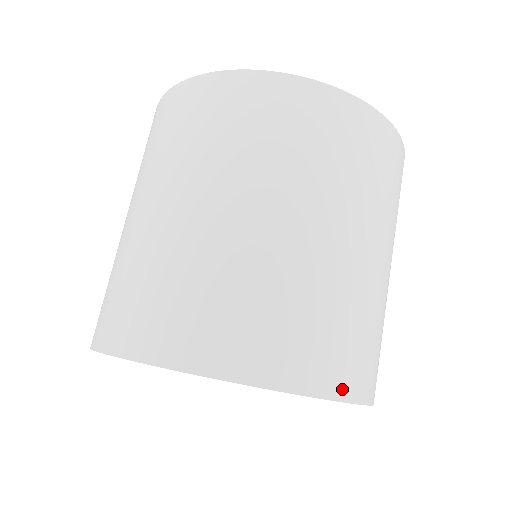
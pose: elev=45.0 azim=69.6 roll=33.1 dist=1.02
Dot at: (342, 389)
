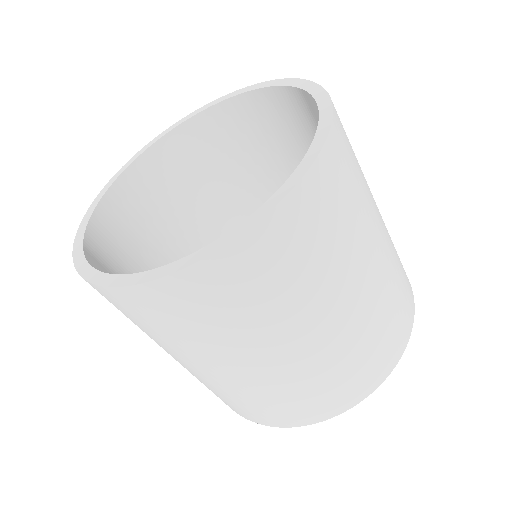
Dot at: (312, 419)
